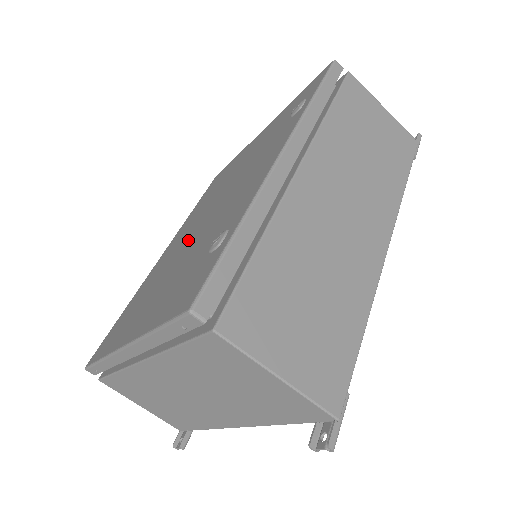
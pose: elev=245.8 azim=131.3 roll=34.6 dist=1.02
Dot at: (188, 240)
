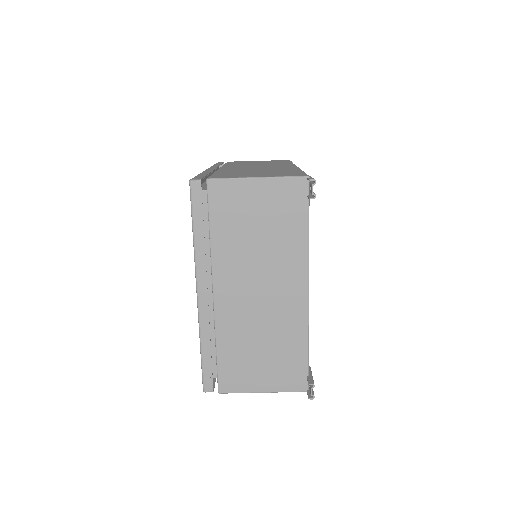
Dot at: occluded
